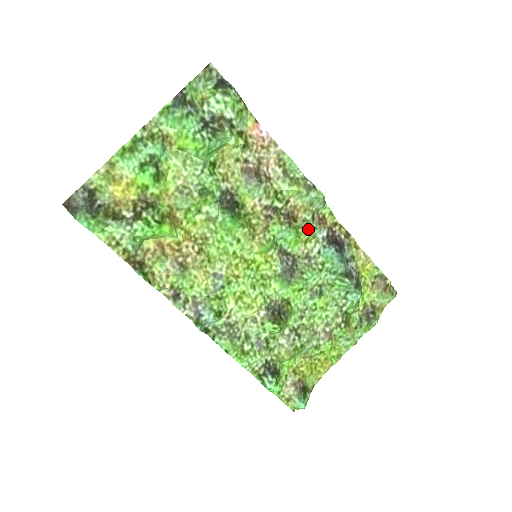
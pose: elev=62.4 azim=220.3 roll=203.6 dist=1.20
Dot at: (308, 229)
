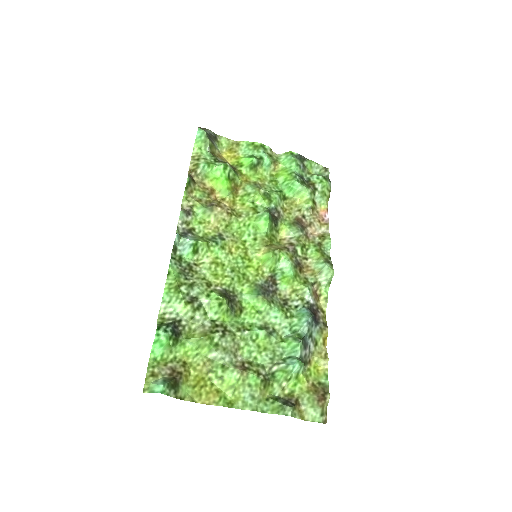
Dot at: (304, 284)
